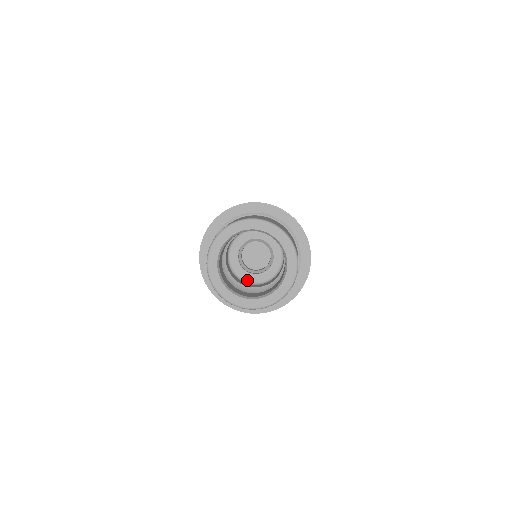
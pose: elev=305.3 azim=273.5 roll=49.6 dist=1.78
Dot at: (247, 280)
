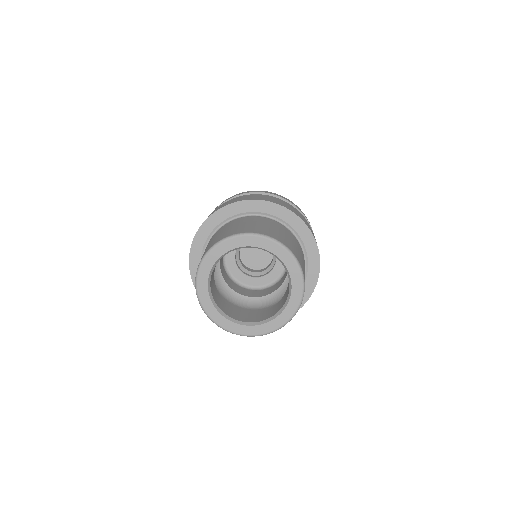
Dot at: (245, 284)
